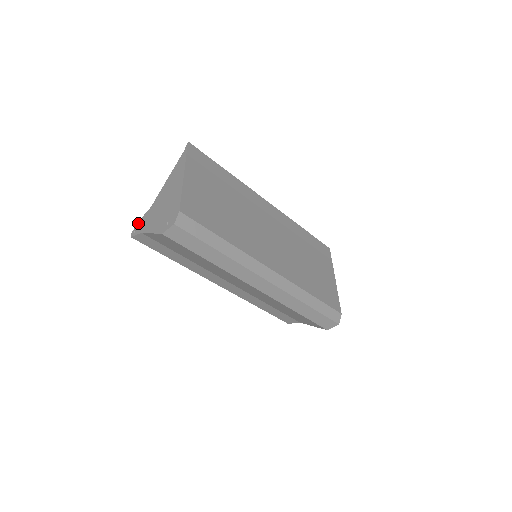
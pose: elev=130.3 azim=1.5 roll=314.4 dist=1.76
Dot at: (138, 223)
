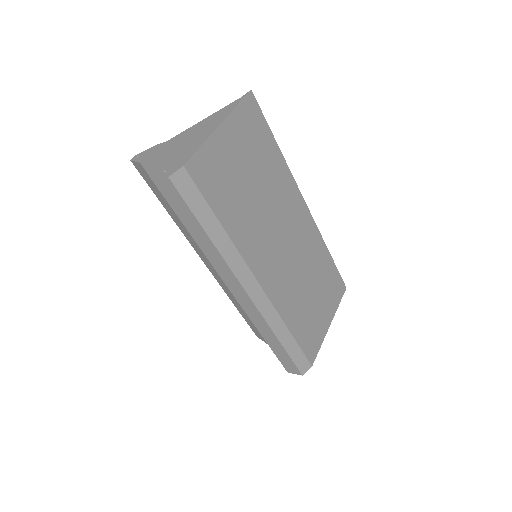
Dot at: (147, 149)
